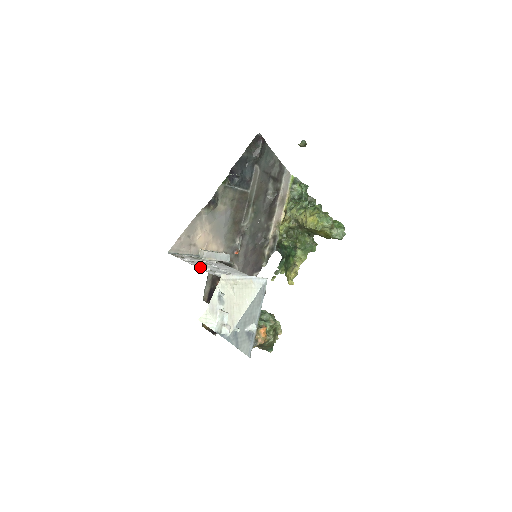
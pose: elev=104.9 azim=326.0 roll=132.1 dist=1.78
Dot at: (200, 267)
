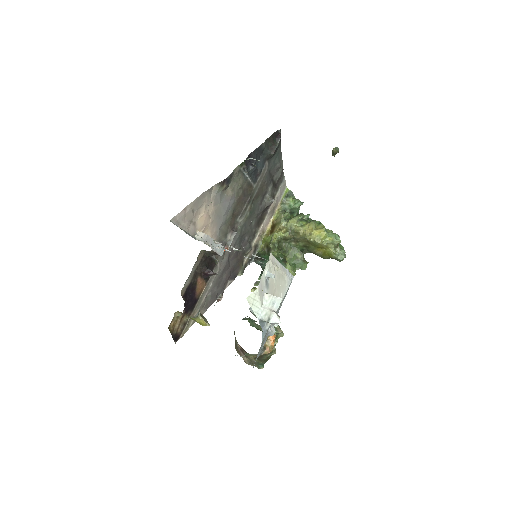
Dot at: occluded
